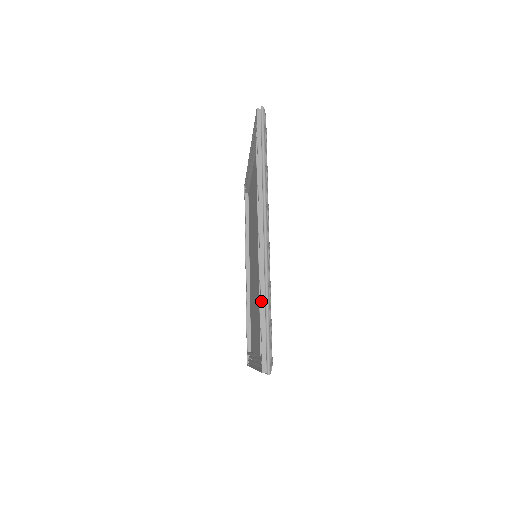
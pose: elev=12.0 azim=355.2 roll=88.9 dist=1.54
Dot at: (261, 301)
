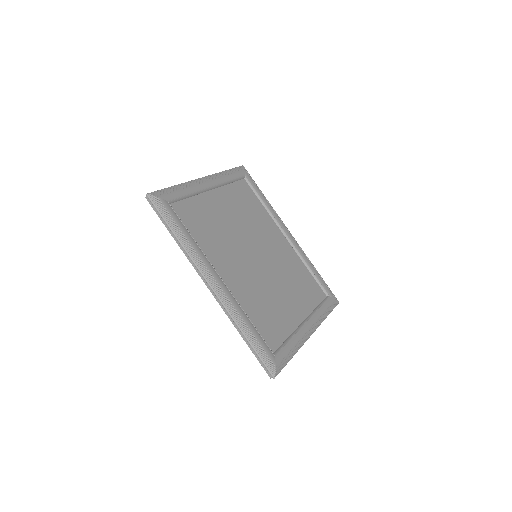
Dot at: (239, 333)
